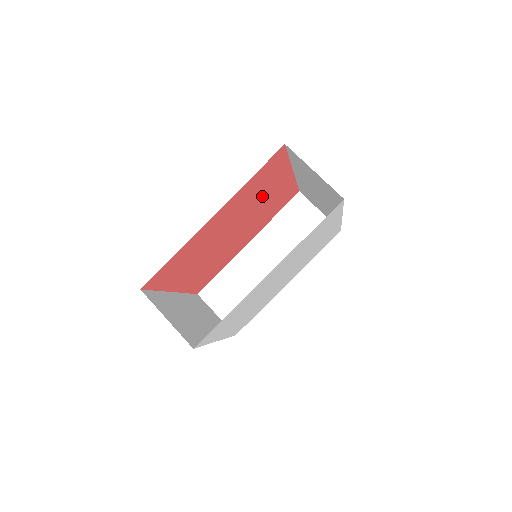
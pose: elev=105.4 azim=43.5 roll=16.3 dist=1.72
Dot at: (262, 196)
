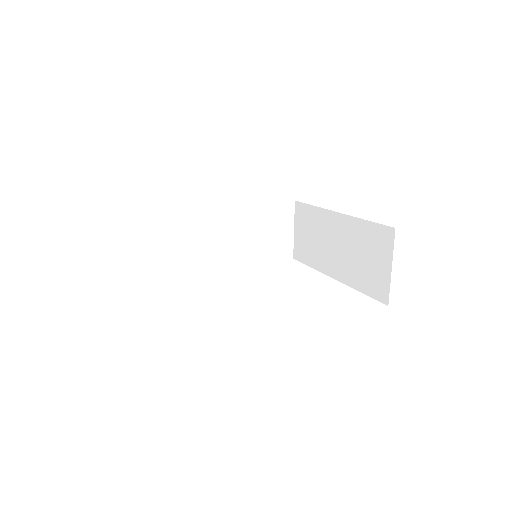
Dot at: occluded
